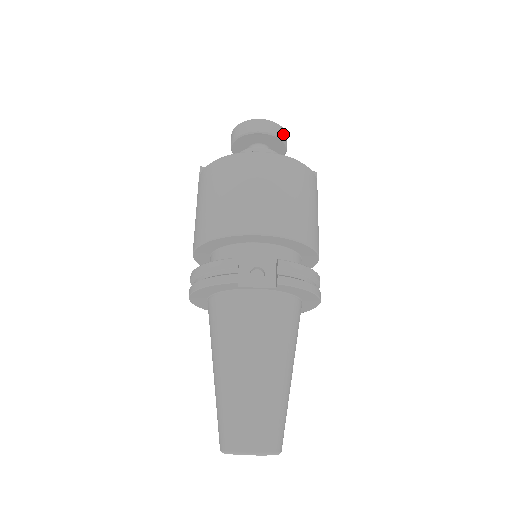
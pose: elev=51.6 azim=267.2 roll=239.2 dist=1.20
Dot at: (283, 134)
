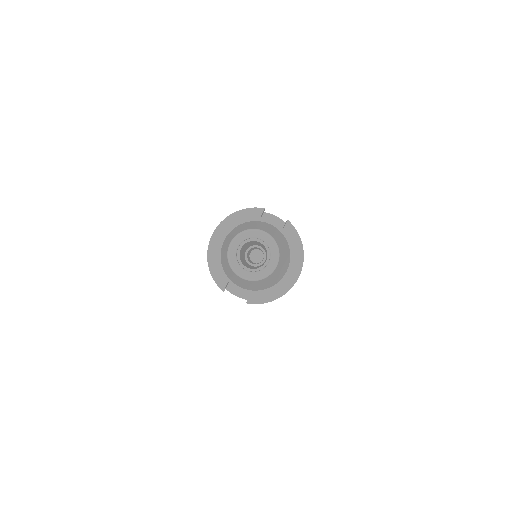
Dot at: occluded
